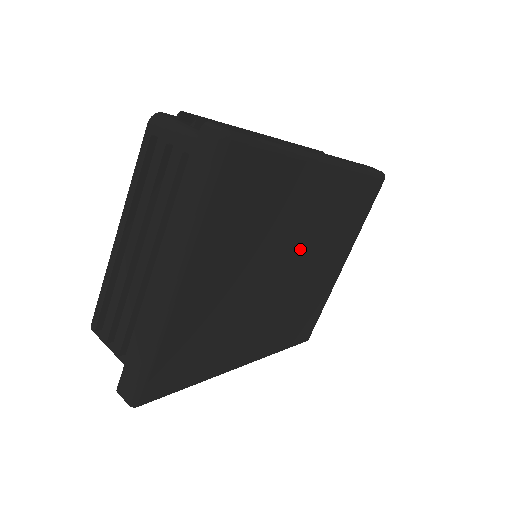
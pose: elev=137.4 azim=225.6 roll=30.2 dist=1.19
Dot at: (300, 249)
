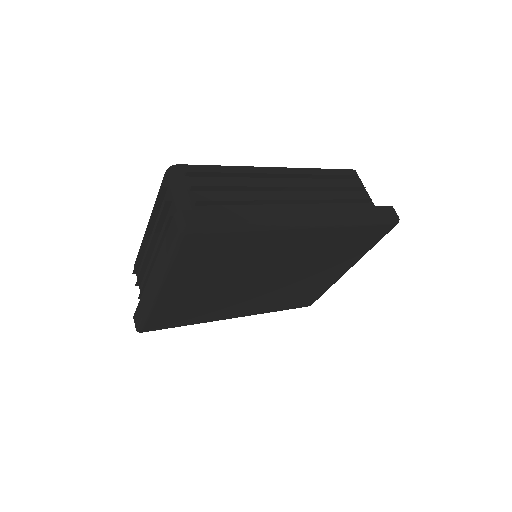
Dot at: (283, 268)
